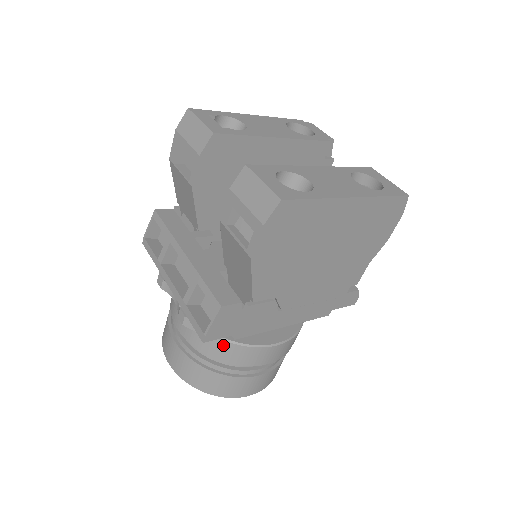
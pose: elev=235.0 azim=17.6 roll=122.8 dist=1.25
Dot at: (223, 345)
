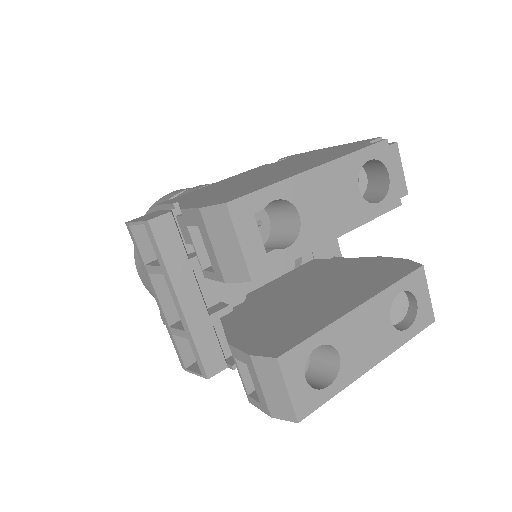
Dot at: occluded
